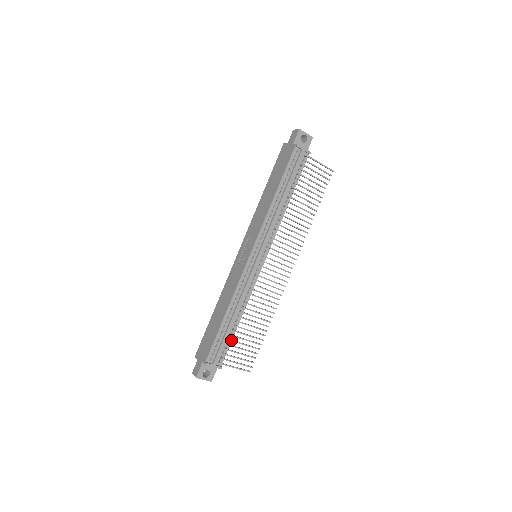
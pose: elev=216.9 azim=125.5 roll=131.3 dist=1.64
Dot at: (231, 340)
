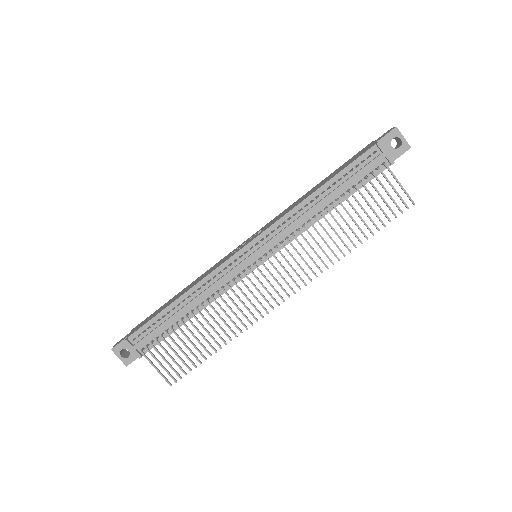
Dot at: (167, 332)
